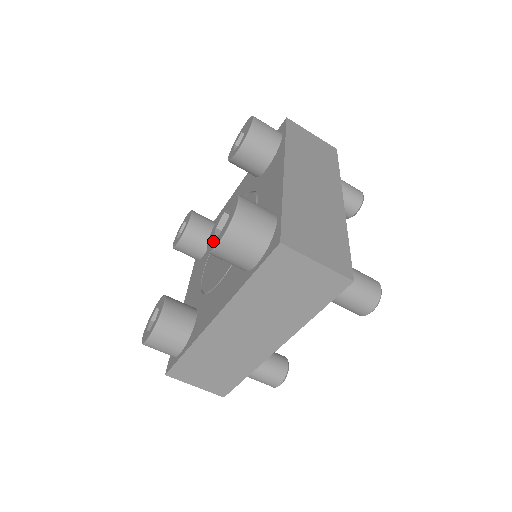
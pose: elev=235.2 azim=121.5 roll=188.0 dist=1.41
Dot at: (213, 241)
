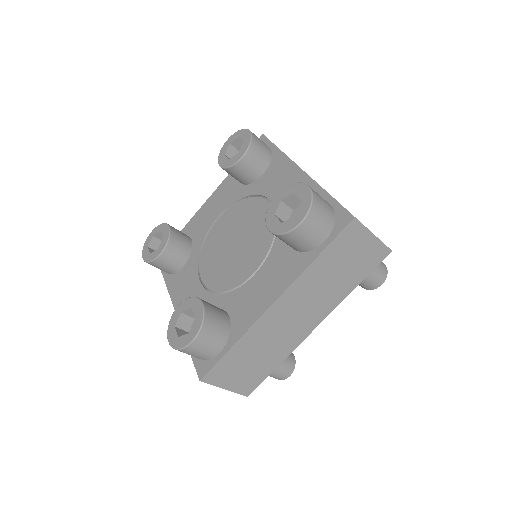
Dot at: (285, 224)
